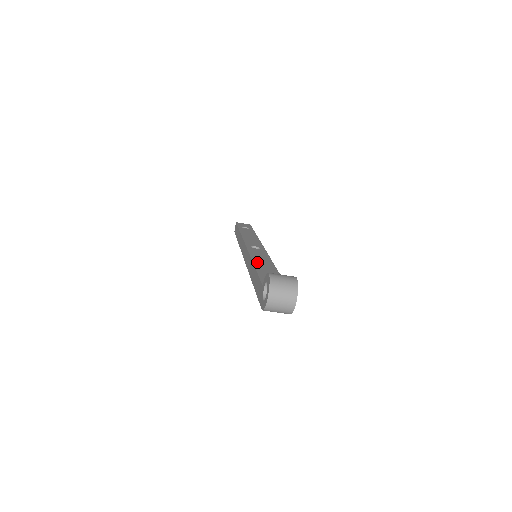
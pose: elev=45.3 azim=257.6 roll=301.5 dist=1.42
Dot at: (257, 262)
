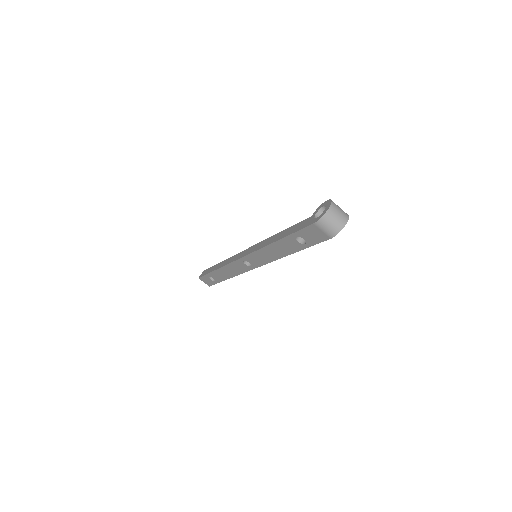
Dot at: occluded
